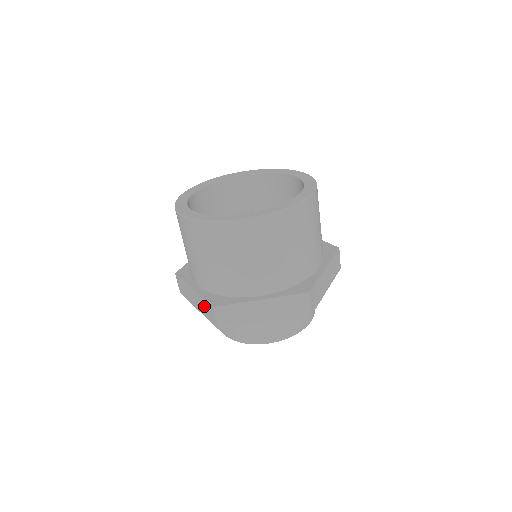
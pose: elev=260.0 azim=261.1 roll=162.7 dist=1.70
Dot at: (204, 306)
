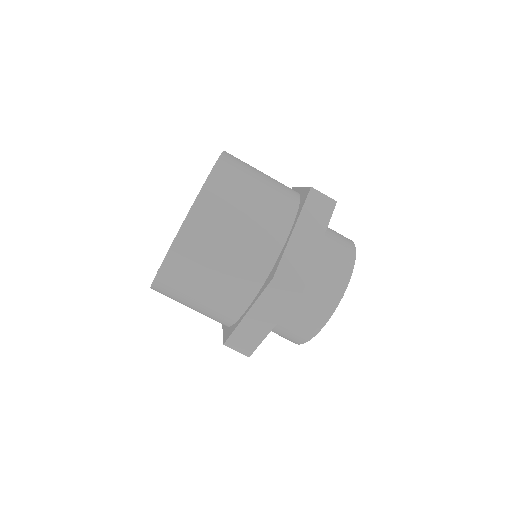
Dot at: (270, 303)
